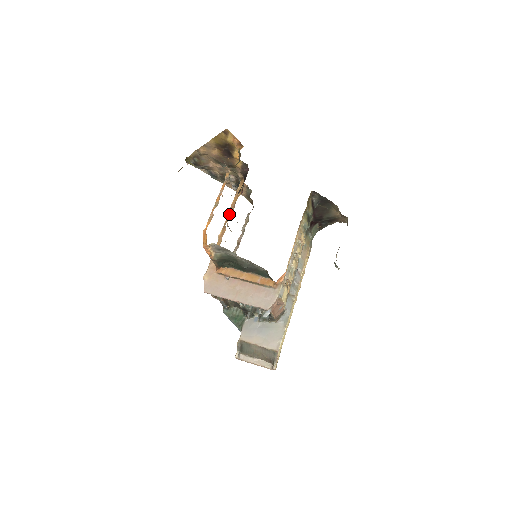
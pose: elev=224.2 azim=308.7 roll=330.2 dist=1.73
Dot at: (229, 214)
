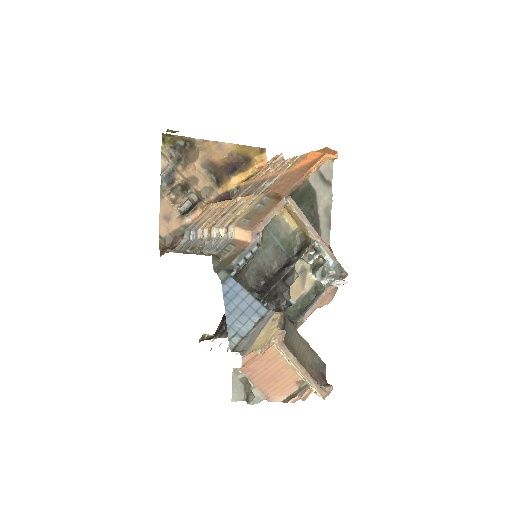
Dot at: occluded
